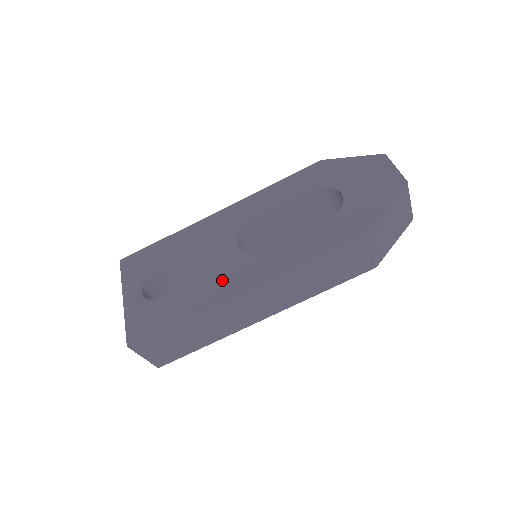
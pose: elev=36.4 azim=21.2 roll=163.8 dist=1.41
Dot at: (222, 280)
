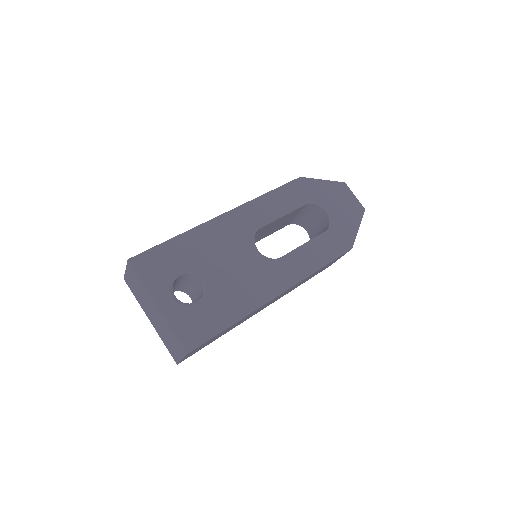
Dot at: (258, 284)
